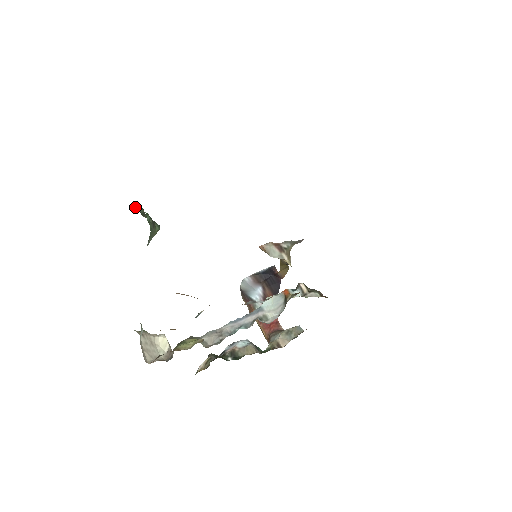
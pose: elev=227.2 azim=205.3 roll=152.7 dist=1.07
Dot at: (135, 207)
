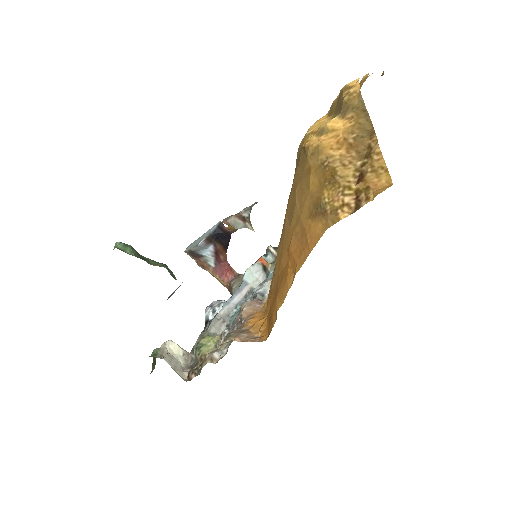
Dot at: (128, 251)
